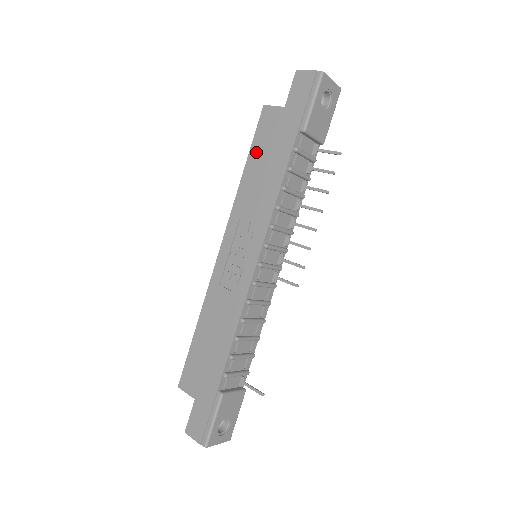
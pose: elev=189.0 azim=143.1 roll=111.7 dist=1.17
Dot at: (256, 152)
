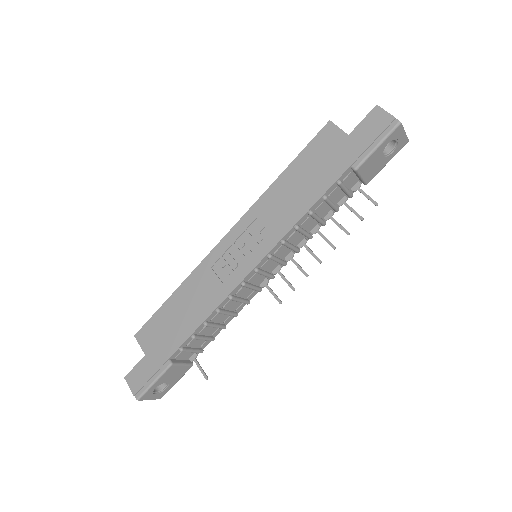
Dot at: (301, 163)
